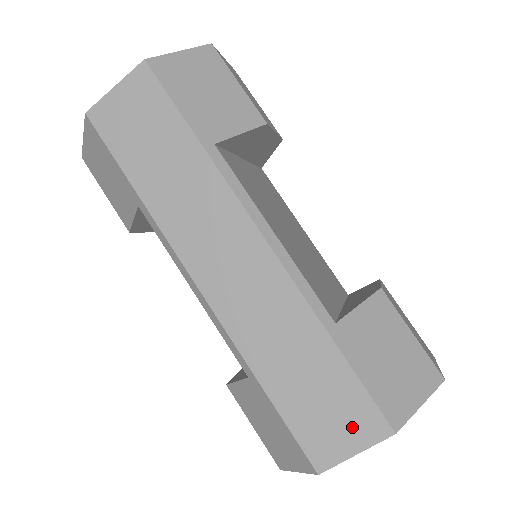
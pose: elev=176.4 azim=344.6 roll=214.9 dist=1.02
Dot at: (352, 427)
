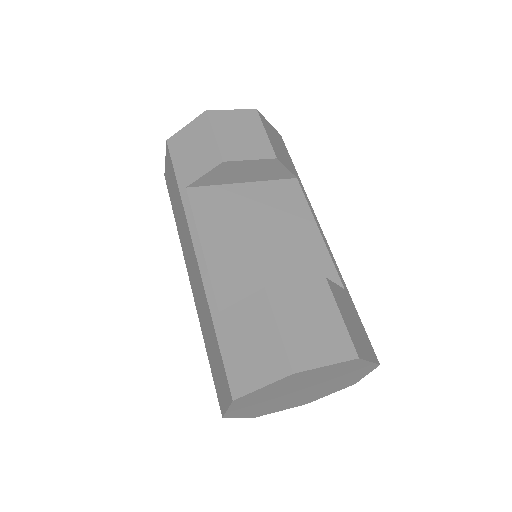
Dot at: (224, 389)
